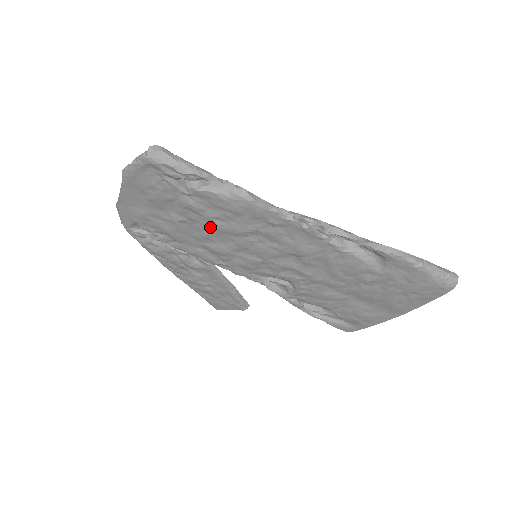
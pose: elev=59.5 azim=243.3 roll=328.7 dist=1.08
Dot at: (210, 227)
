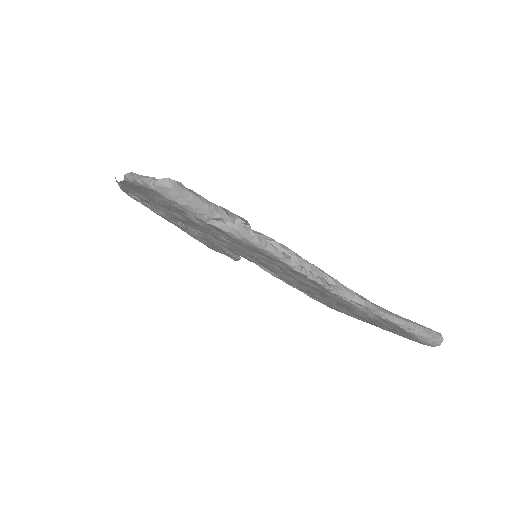
Dot at: (213, 235)
